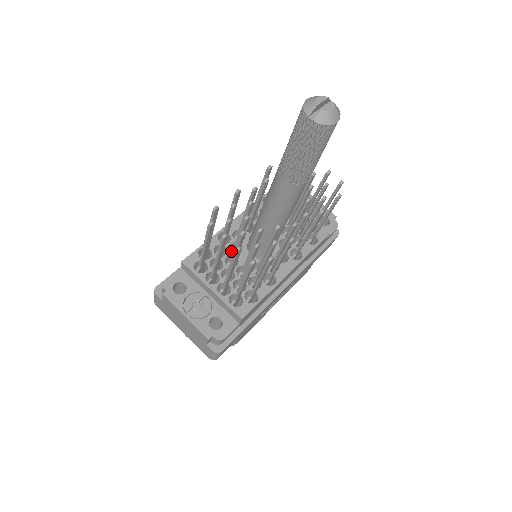
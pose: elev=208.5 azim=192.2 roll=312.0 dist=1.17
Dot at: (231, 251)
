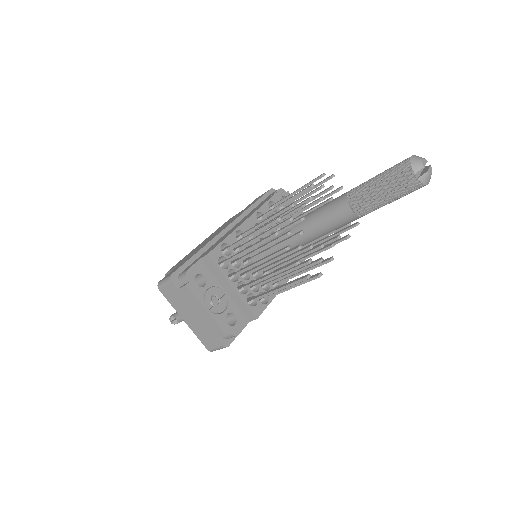
Dot at: occluded
